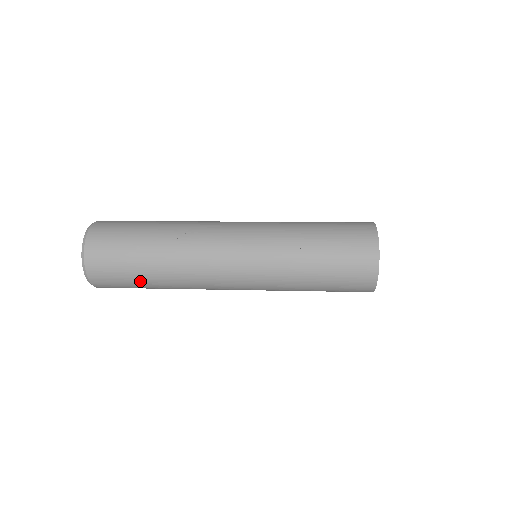
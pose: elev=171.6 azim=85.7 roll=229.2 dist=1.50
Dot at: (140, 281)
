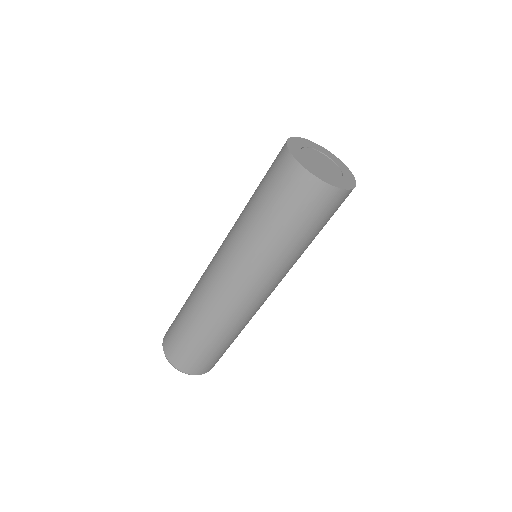
Dot at: (185, 332)
